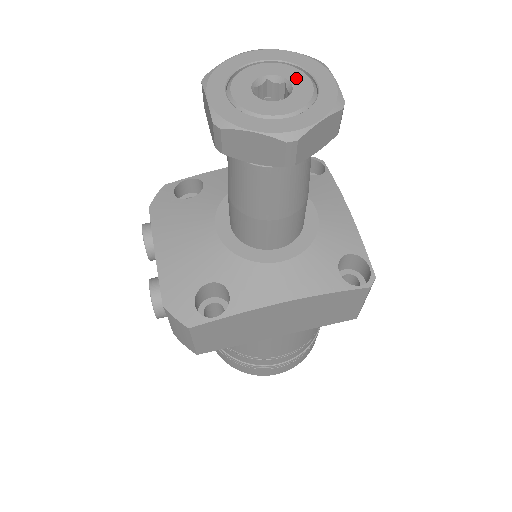
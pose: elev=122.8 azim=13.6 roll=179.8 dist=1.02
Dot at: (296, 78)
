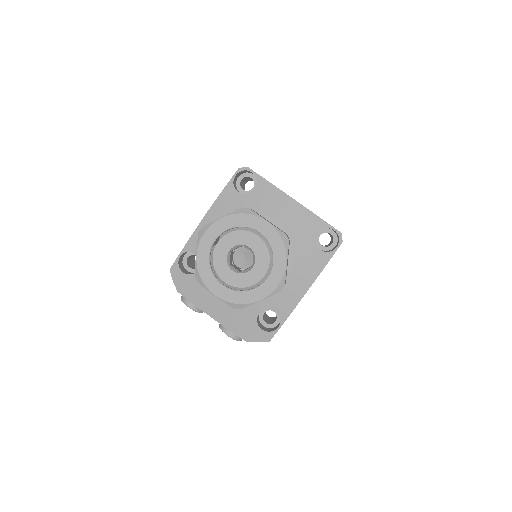
Dot at: (247, 240)
